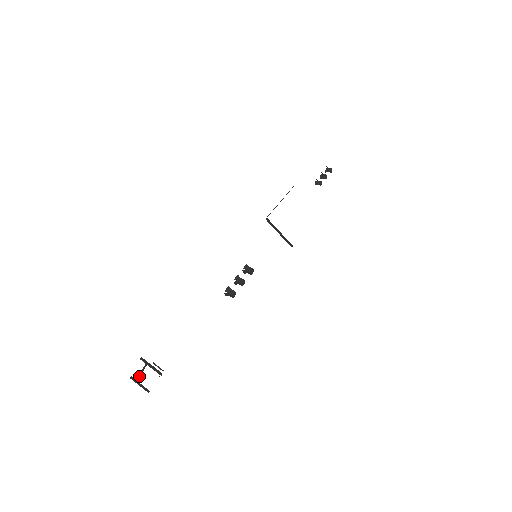
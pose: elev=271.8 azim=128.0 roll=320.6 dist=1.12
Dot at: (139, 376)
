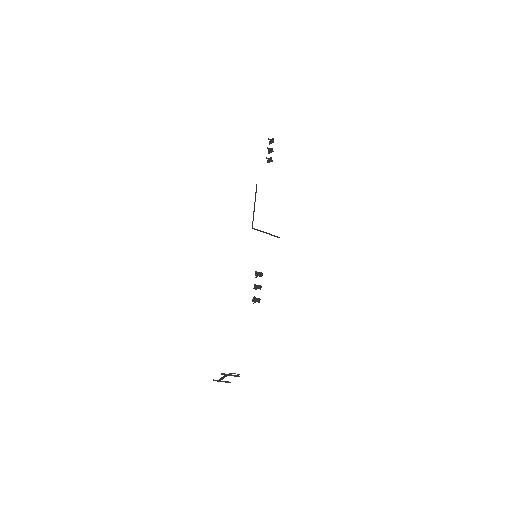
Dot at: occluded
